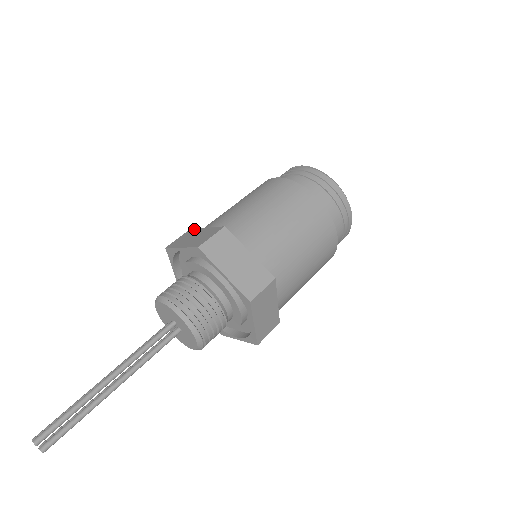
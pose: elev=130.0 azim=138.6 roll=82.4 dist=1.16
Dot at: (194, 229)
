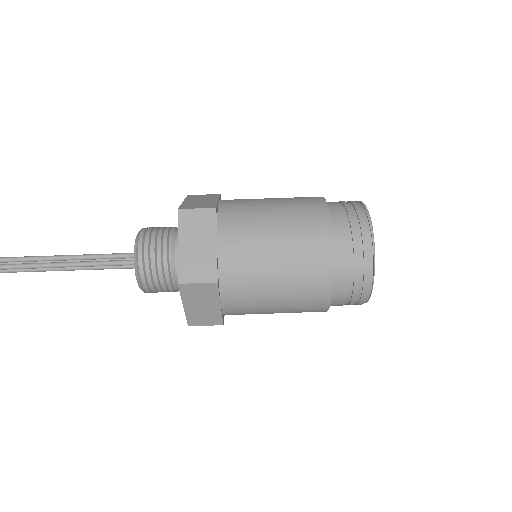
Dot at: (215, 220)
